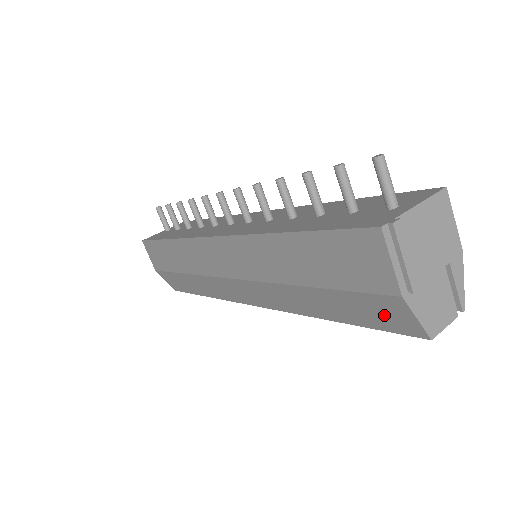
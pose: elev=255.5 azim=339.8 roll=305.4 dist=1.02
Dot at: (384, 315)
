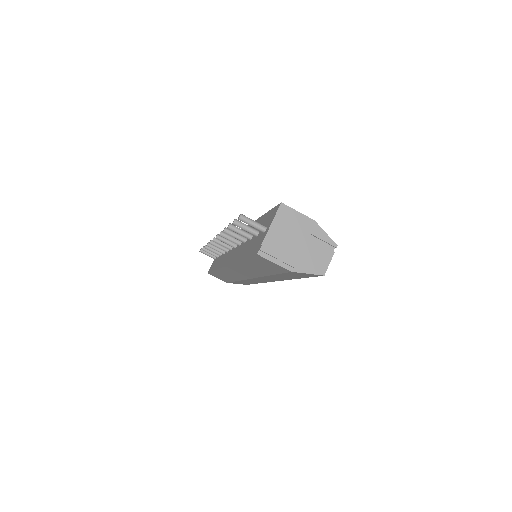
Dot at: (301, 275)
